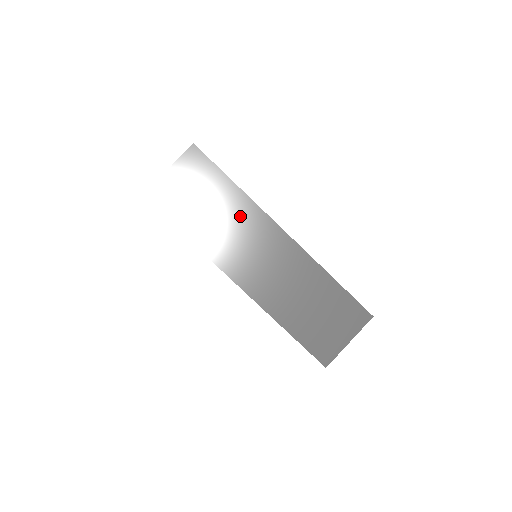
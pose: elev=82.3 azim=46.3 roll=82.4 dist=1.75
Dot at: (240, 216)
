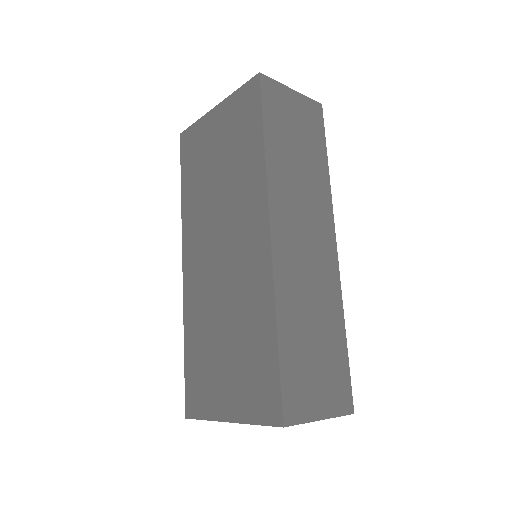
Dot at: (315, 188)
